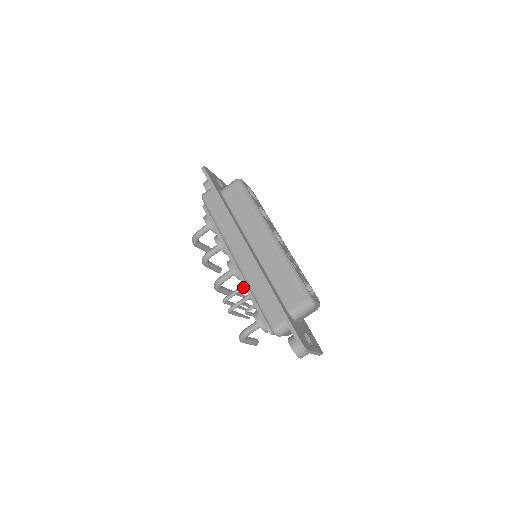
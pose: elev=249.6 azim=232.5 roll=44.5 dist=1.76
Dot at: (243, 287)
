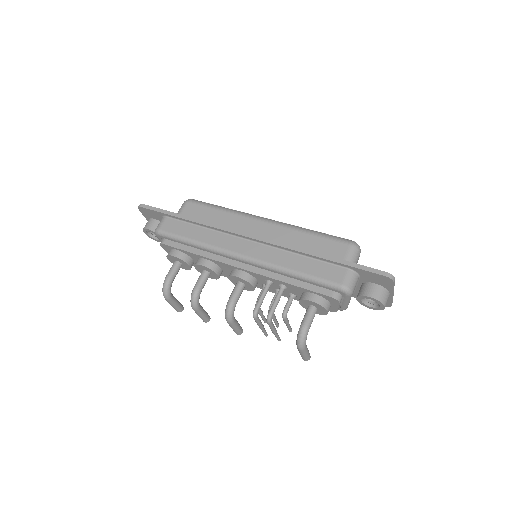
Dot at: (268, 285)
